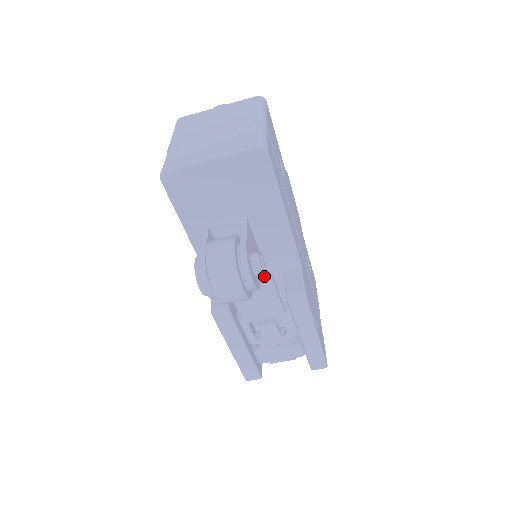
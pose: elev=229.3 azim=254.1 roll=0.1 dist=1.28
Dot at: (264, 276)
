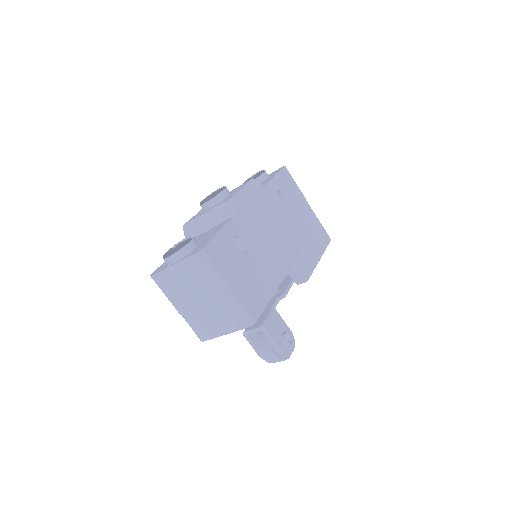
Dot at: (281, 299)
